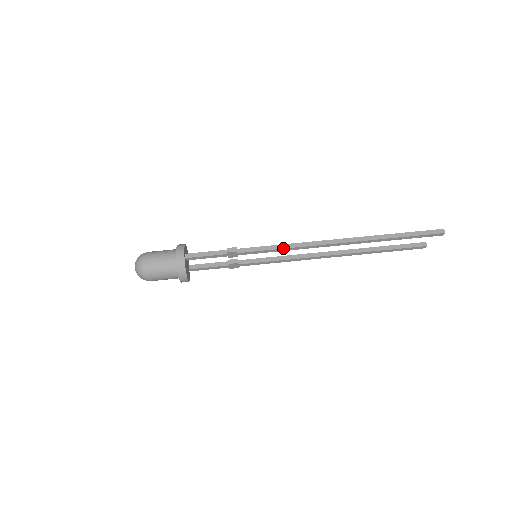
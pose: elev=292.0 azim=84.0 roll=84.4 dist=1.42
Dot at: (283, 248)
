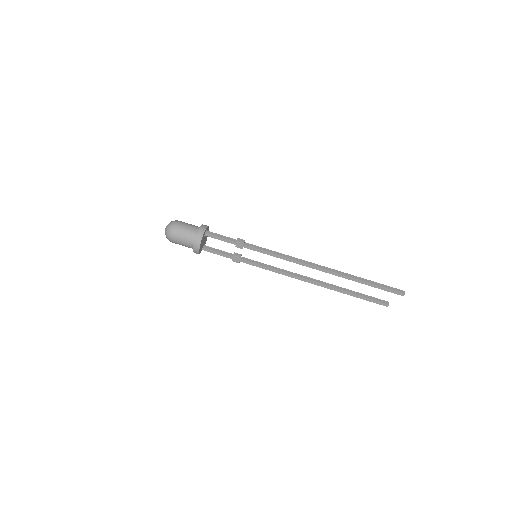
Dot at: (278, 254)
